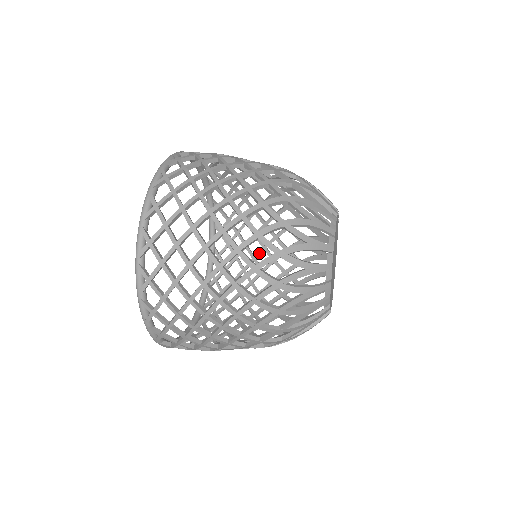
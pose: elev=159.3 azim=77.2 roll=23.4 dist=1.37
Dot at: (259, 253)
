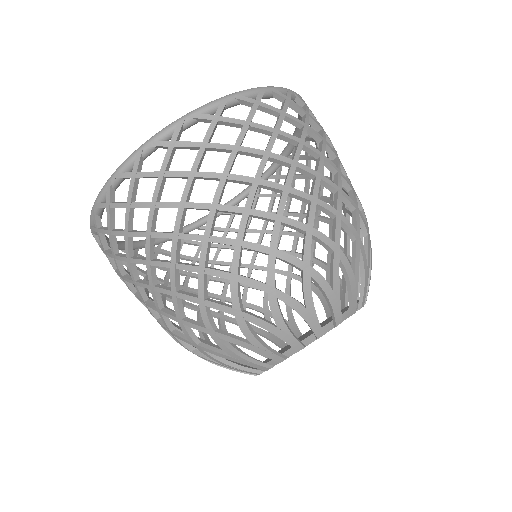
Dot at: occluded
